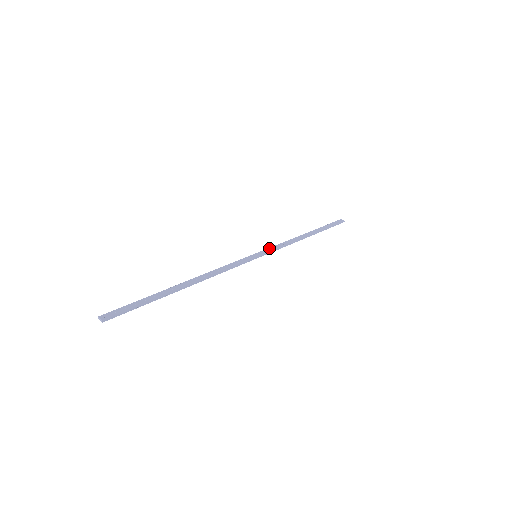
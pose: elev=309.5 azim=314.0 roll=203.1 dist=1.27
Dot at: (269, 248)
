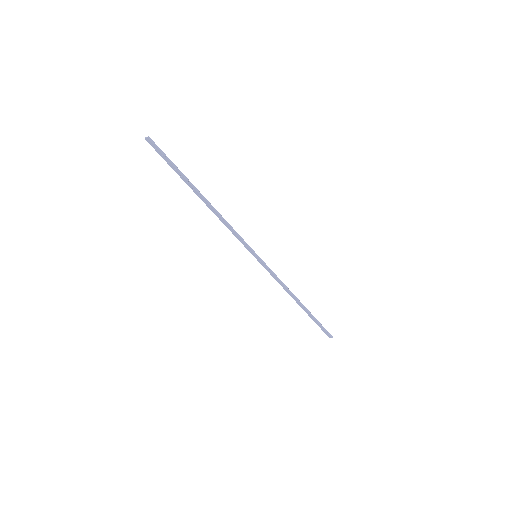
Dot at: (267, 268)
